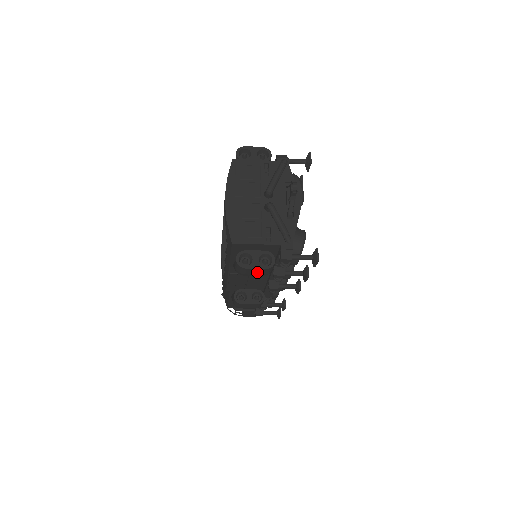
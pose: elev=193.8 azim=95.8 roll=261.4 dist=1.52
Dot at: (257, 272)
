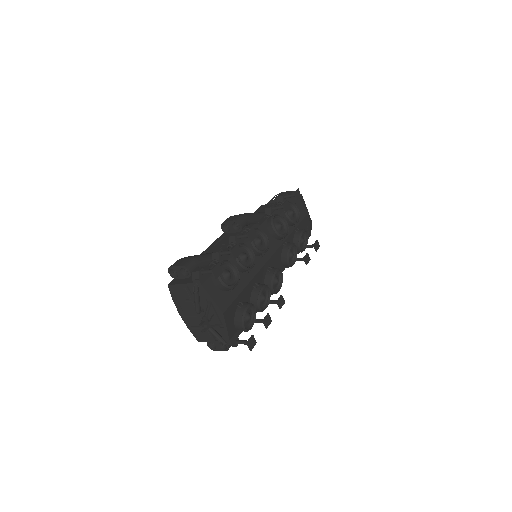
Dot at: occluded
